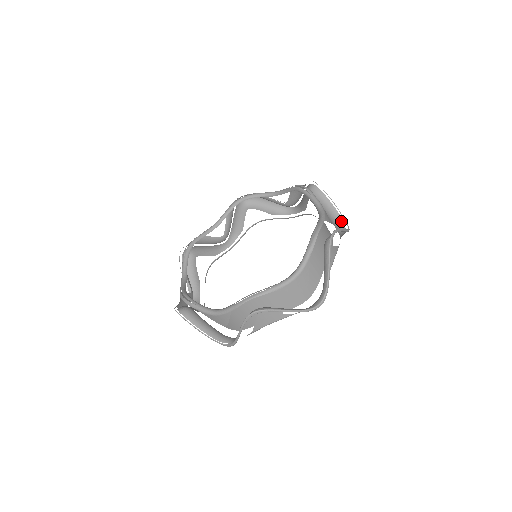
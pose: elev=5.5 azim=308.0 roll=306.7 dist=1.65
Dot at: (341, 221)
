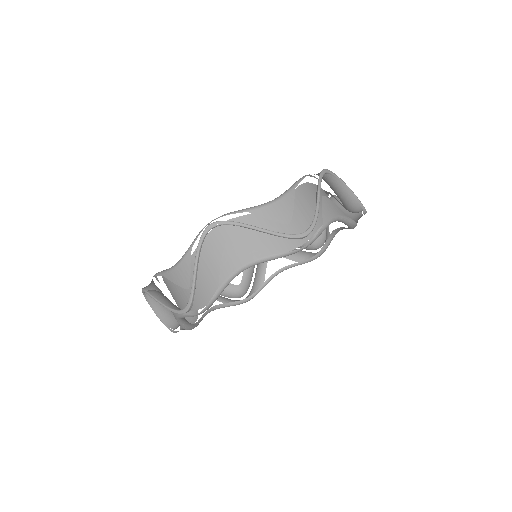
Dot at: (359, 213)
